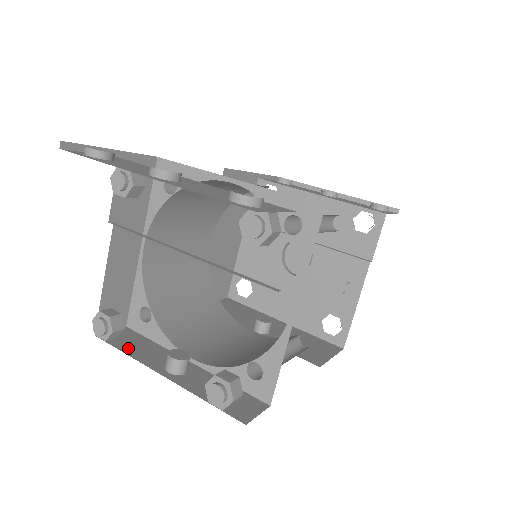
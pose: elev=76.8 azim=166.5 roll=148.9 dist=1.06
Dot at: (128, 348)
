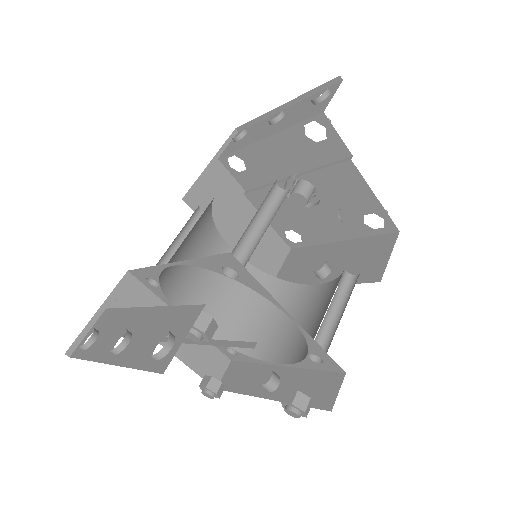
Dot at: (238, 386)
